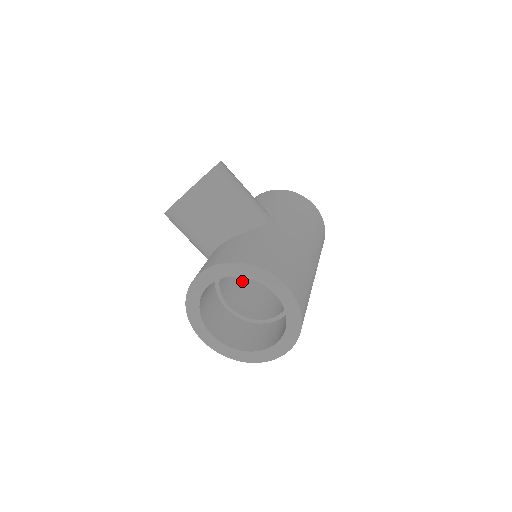
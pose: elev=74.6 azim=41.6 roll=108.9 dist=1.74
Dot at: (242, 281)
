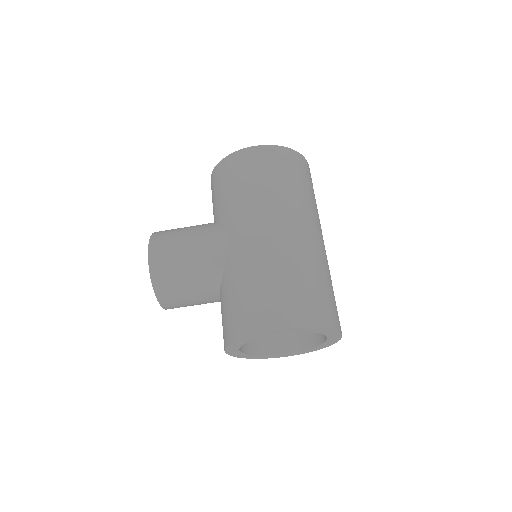
Dot at: occluded
